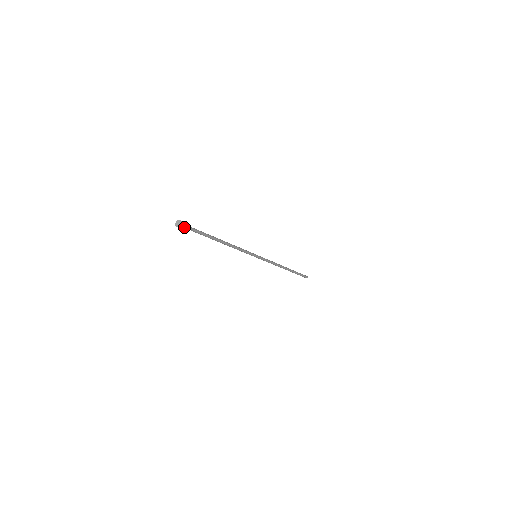
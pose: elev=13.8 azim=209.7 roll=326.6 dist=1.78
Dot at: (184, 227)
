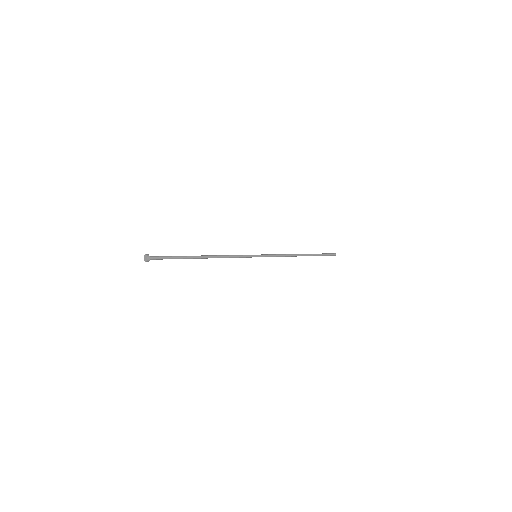
Dot at: (153, 259)
